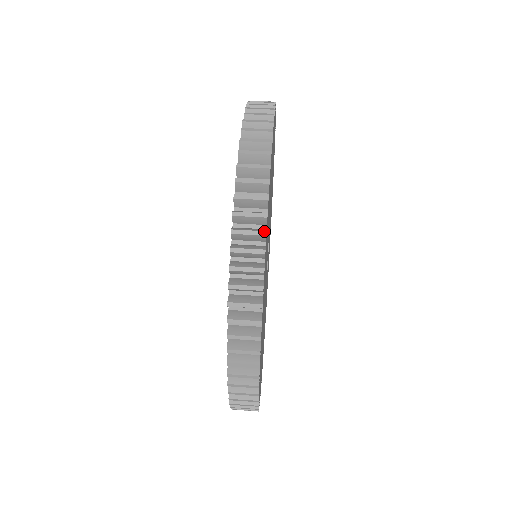
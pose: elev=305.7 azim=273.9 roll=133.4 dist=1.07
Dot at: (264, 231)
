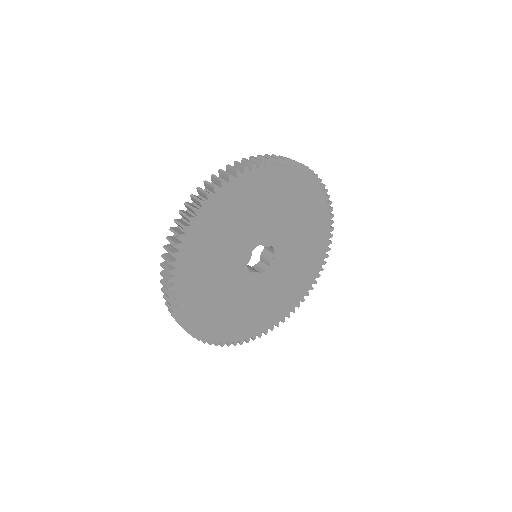
Dot at: (188, 216)
